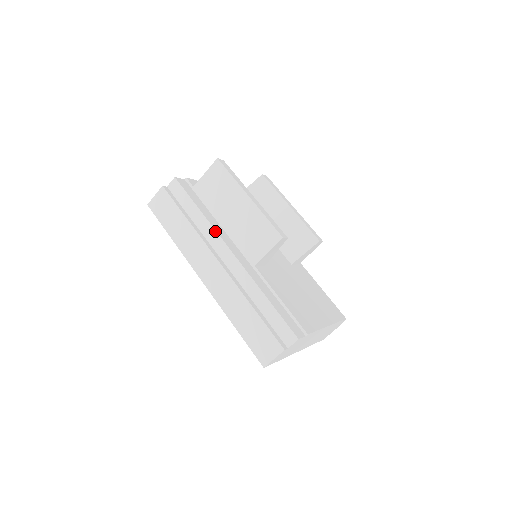
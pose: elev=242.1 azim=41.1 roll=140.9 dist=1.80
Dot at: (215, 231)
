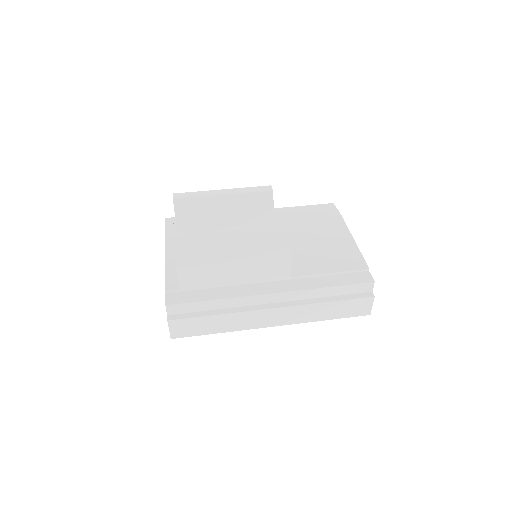
Dot at: (245, 297)
